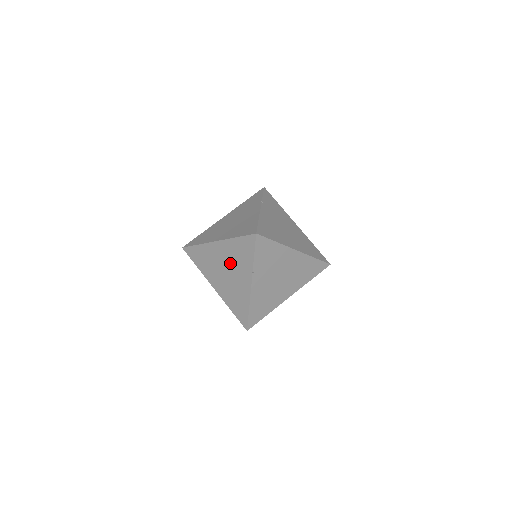
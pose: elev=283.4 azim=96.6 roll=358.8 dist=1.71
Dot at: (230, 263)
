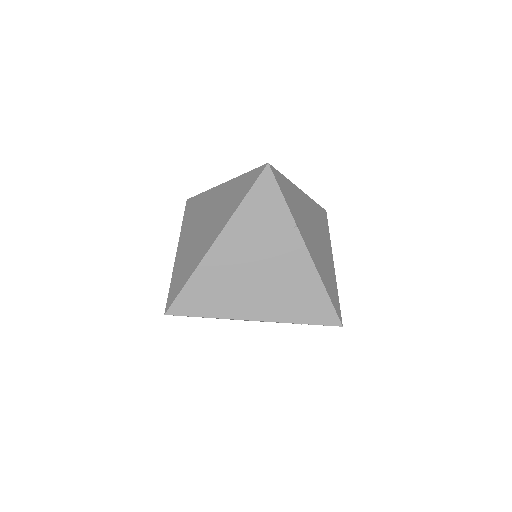
Dot at: (256, 250)
